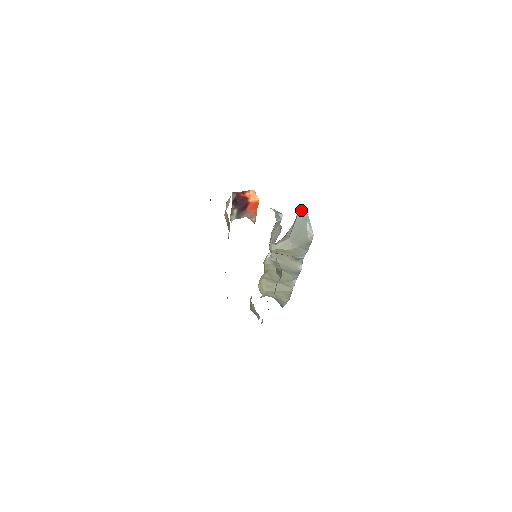
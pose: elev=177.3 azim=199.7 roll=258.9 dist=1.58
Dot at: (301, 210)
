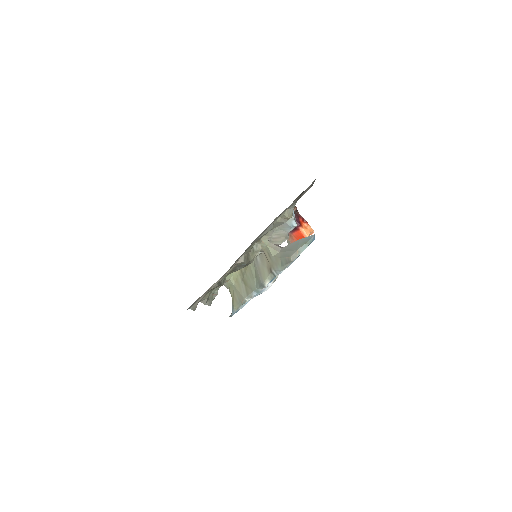
Dot at: (311, 236)
